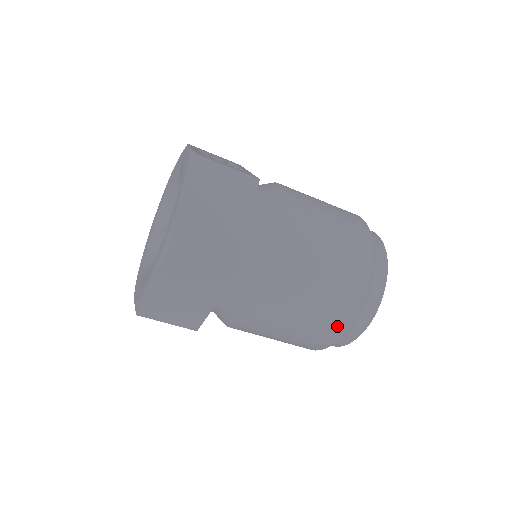
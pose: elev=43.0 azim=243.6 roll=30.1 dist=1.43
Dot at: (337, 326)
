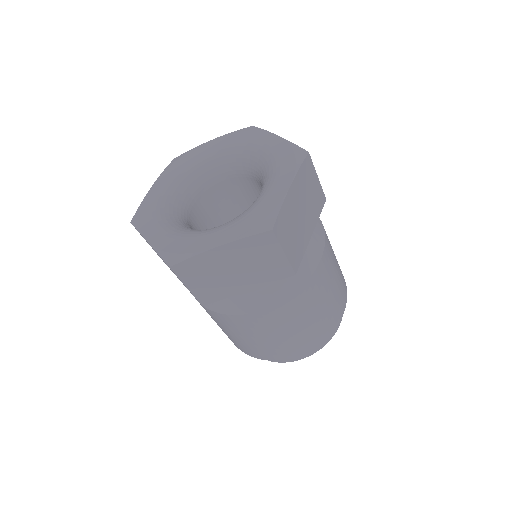
Dot at: (306, 345)
